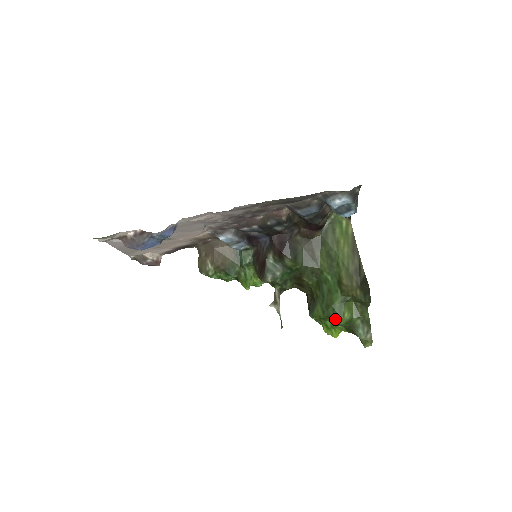
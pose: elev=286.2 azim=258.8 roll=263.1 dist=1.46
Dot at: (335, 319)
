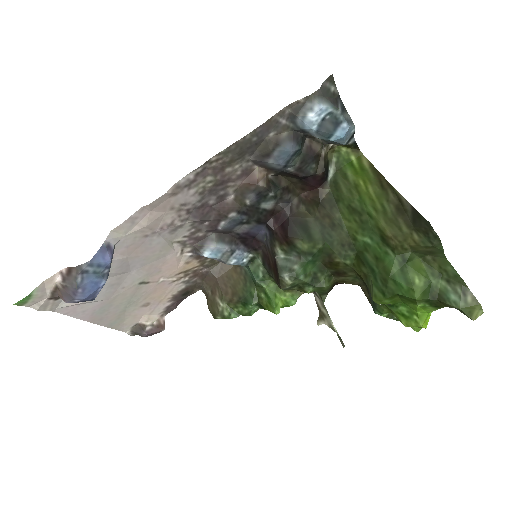
Dot at: (404, 295)
